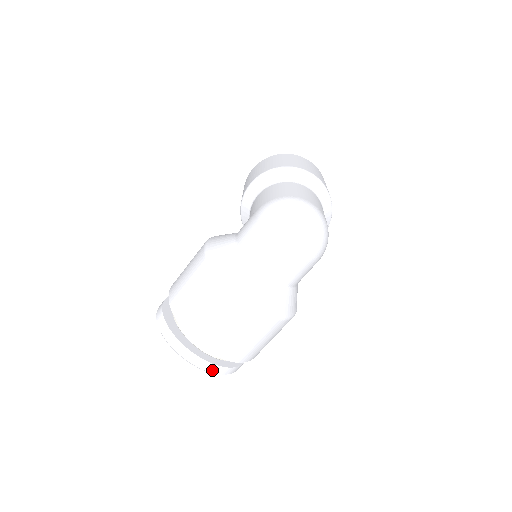
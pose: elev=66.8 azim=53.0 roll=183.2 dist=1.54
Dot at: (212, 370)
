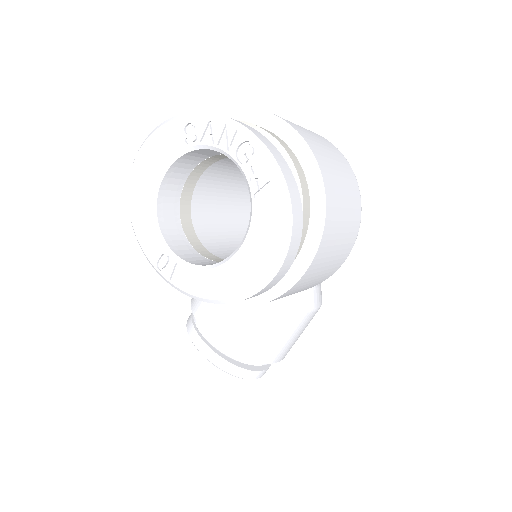
Dot at: (274, 154)
